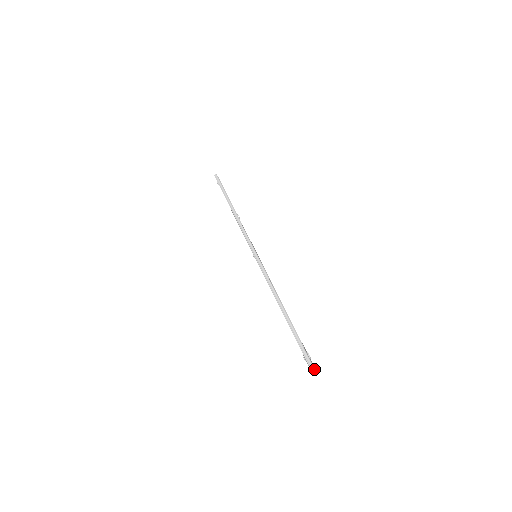
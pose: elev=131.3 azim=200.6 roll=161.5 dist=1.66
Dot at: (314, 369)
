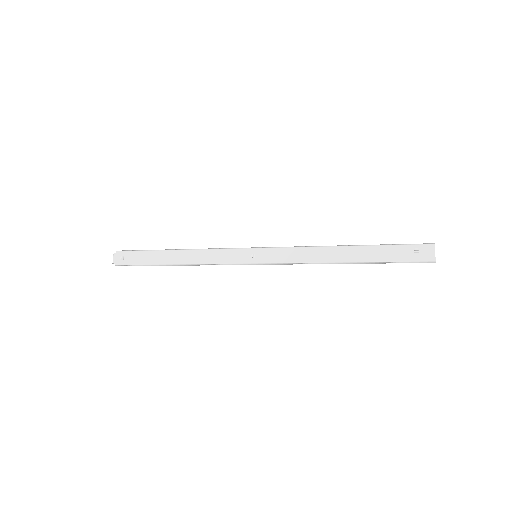
Dot at: (434, 249)
